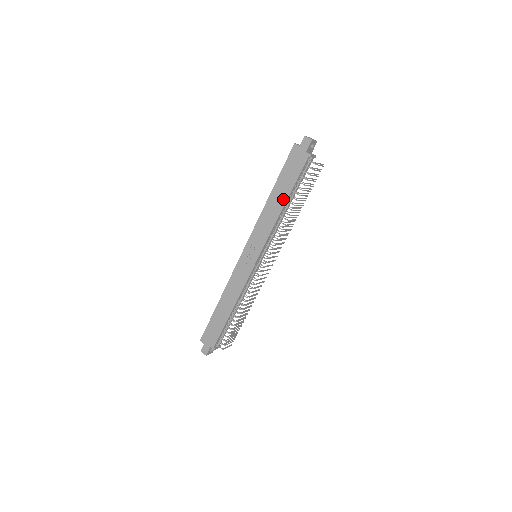
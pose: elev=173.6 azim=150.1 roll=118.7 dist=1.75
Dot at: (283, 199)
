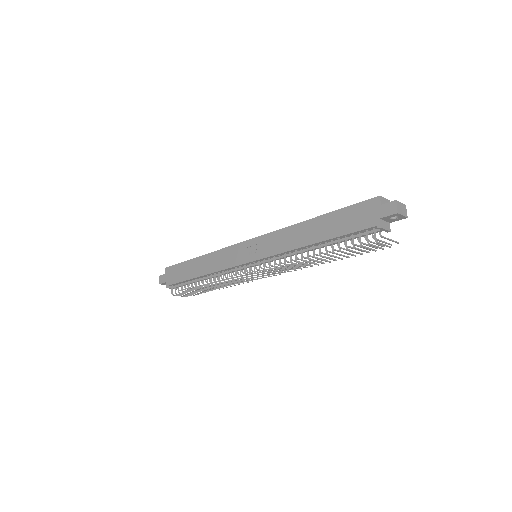
Dot at: (316, 237)
